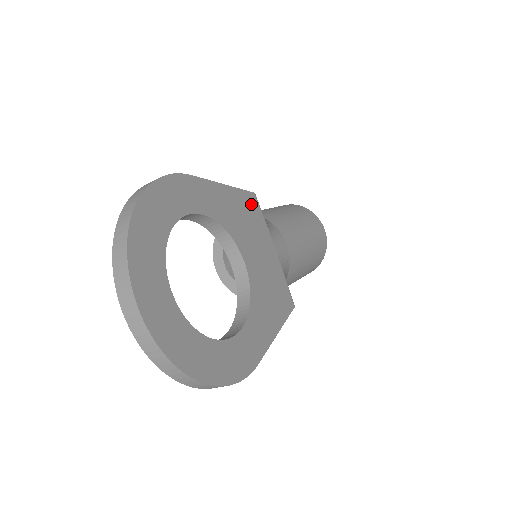
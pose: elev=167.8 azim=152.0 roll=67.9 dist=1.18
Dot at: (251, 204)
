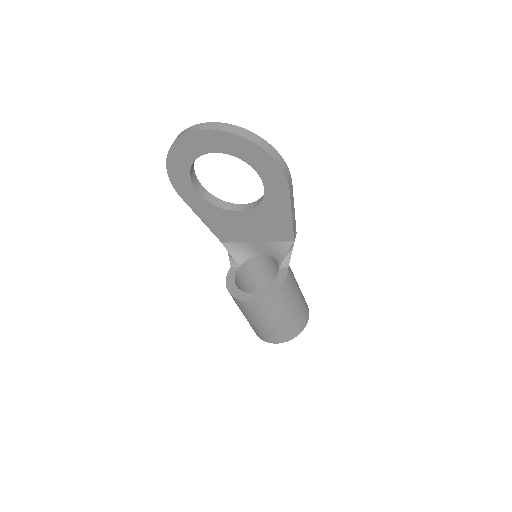
Dot at: occluded
